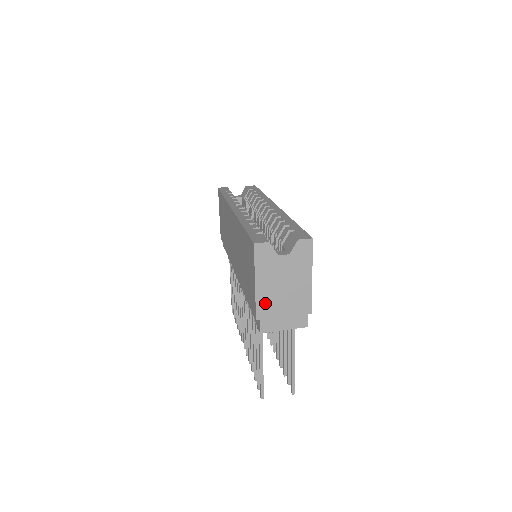
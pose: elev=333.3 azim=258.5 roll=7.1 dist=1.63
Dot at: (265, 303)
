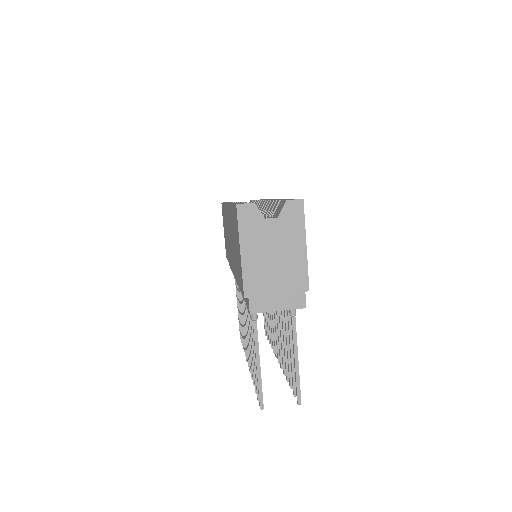
Dot at: (253, 277)
